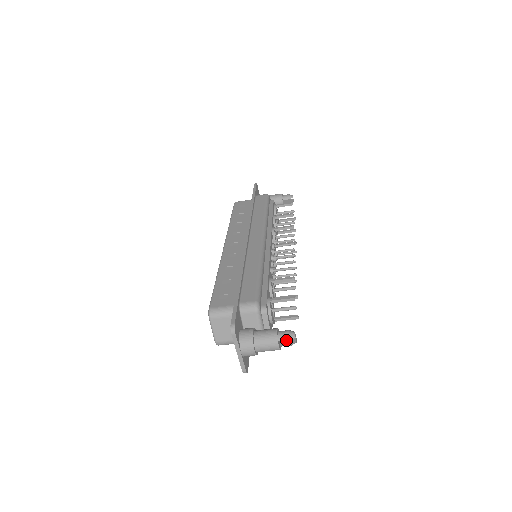
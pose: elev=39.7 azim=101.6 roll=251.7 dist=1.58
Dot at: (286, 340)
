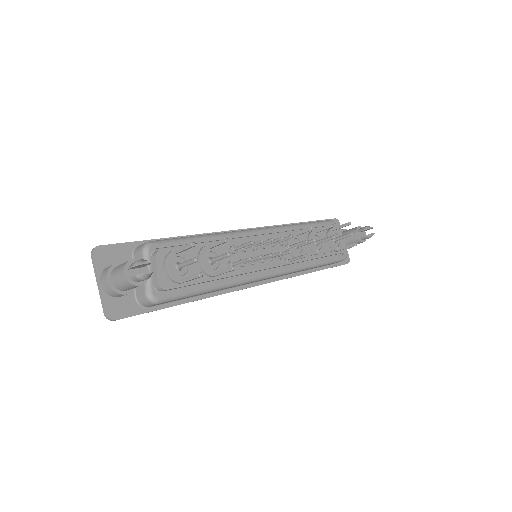
Dot at: (132, 266)
